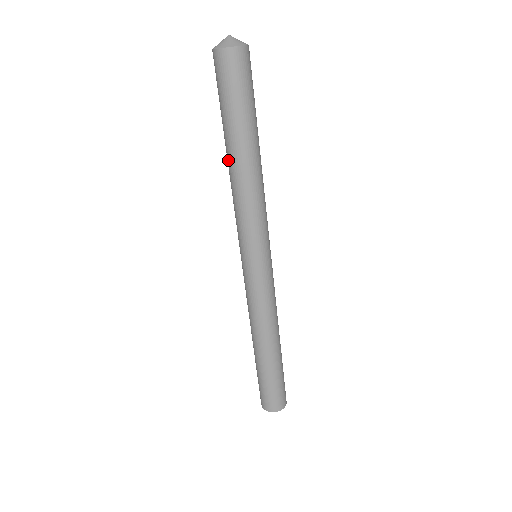
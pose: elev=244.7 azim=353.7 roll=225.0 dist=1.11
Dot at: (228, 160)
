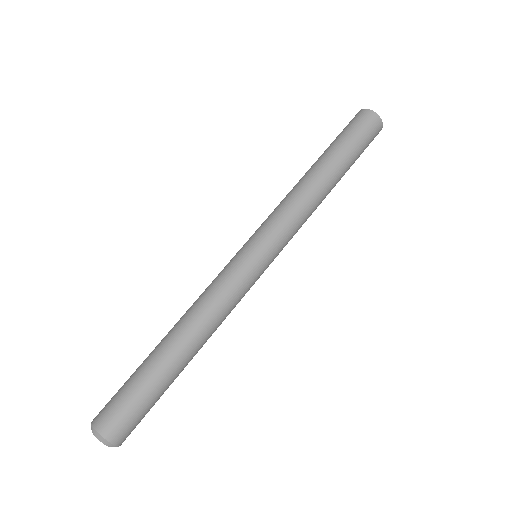
Dot at: (308, 170)
